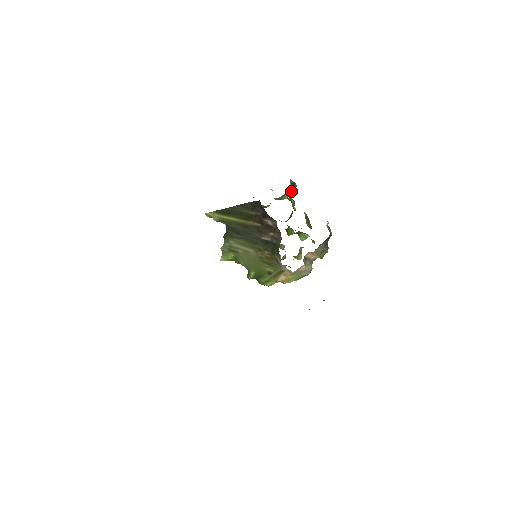
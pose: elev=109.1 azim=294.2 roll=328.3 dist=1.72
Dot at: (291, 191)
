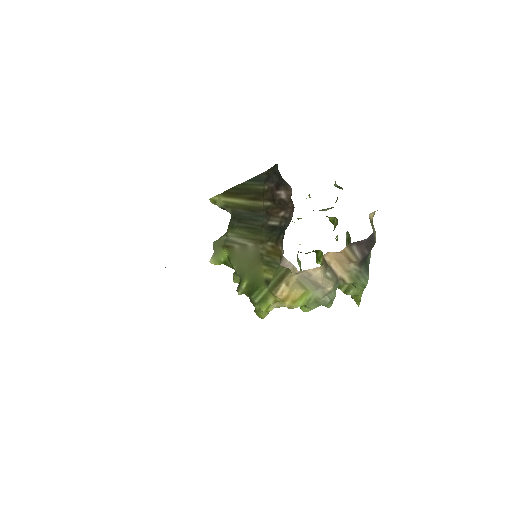
Dot at: (335, 202)
